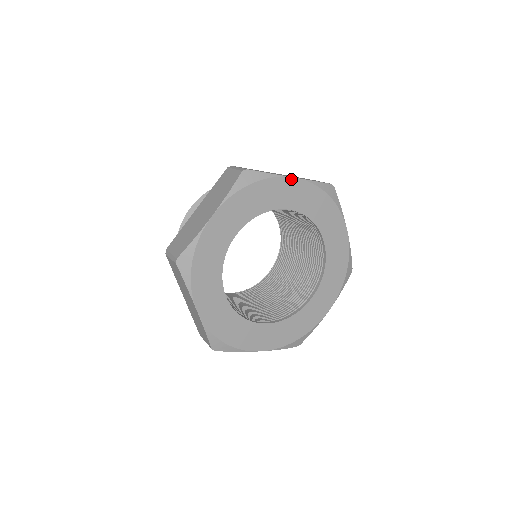
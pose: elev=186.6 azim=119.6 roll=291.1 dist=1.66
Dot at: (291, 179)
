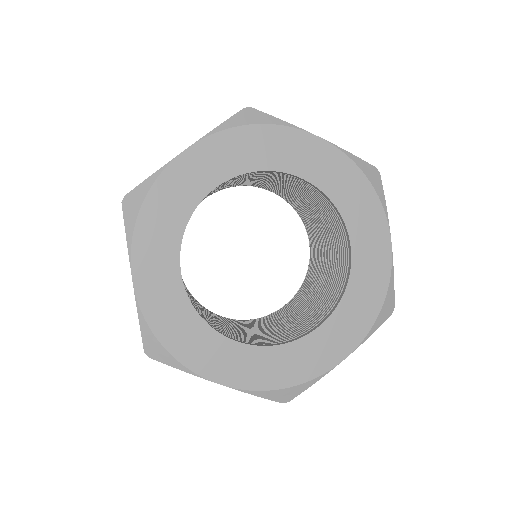
Dot at: (312, 137)
